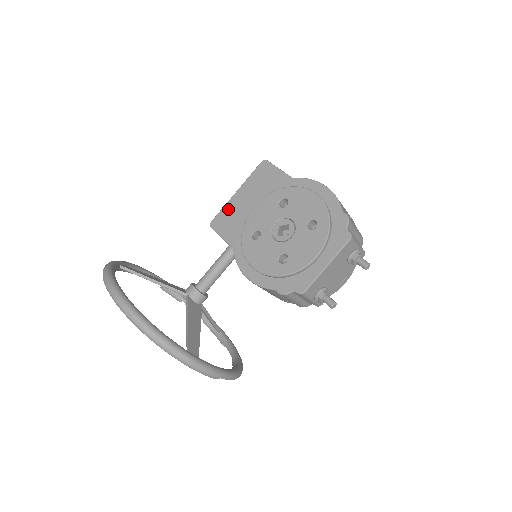
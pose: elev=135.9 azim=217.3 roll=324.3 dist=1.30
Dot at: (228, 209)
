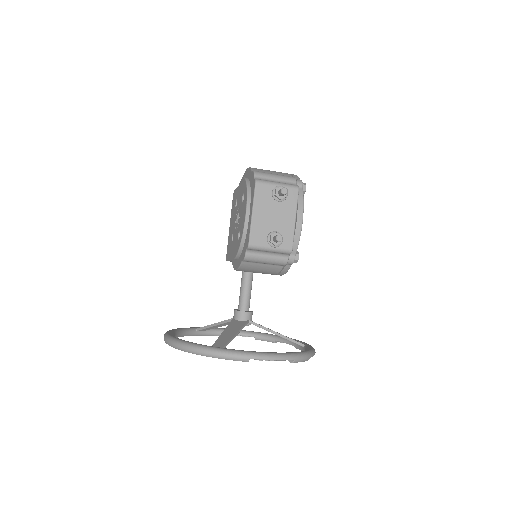
Dot at: (228, 240)
